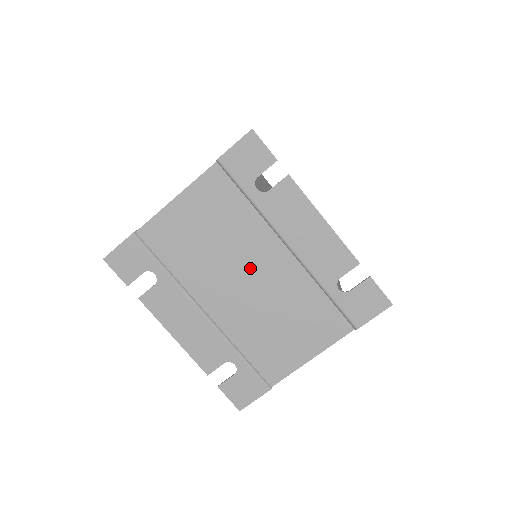
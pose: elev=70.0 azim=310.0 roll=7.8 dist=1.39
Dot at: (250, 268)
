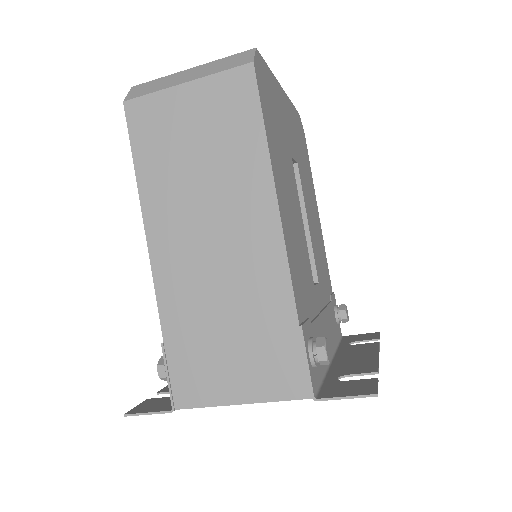
Dot at: occluded
